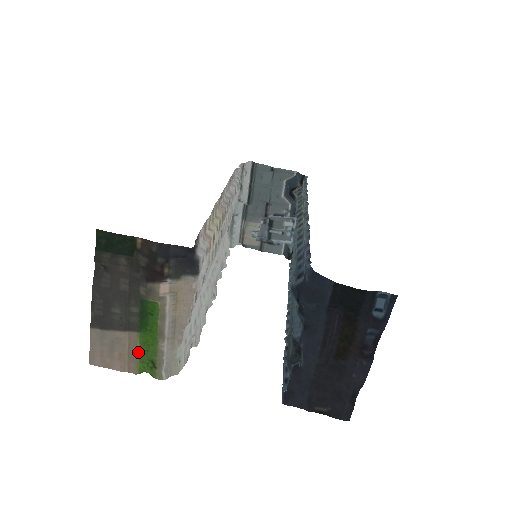
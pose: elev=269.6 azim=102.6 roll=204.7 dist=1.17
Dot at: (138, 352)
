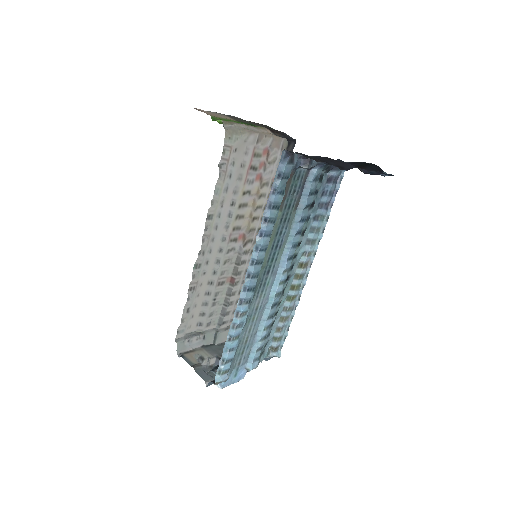
Dot at: (225, 119)
